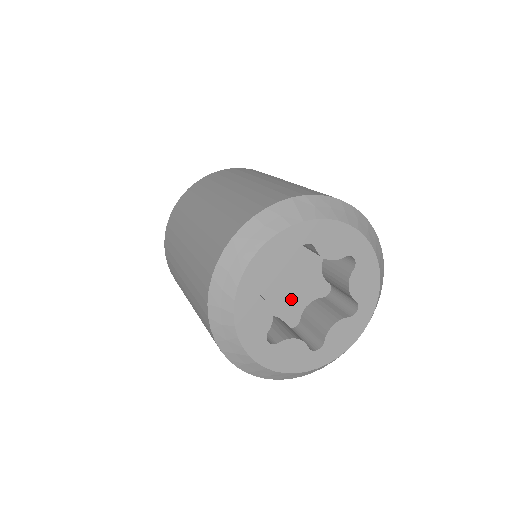
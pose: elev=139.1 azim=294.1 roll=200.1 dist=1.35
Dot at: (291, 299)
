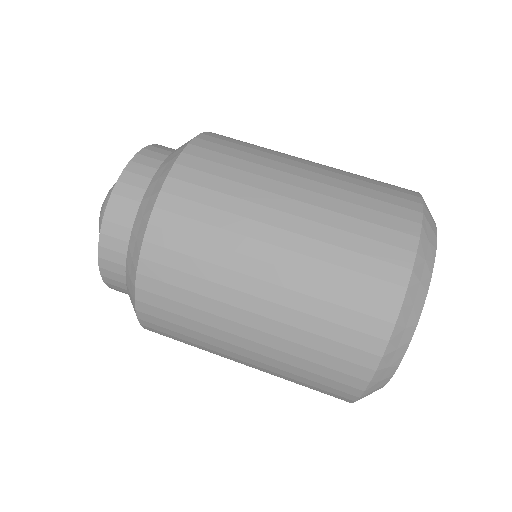
Dot at: occluded
